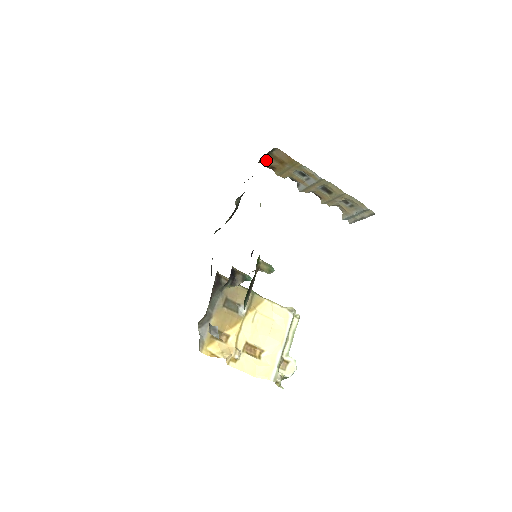
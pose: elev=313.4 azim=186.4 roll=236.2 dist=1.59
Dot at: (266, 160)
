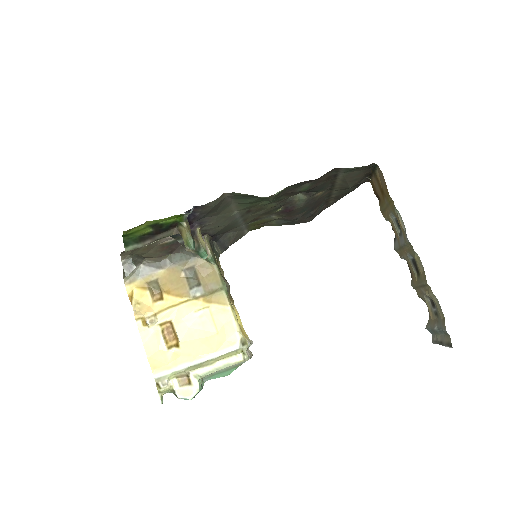
Dot at: (374, 181)
